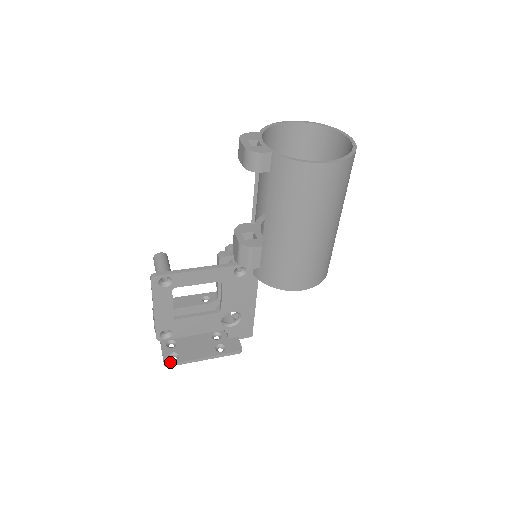
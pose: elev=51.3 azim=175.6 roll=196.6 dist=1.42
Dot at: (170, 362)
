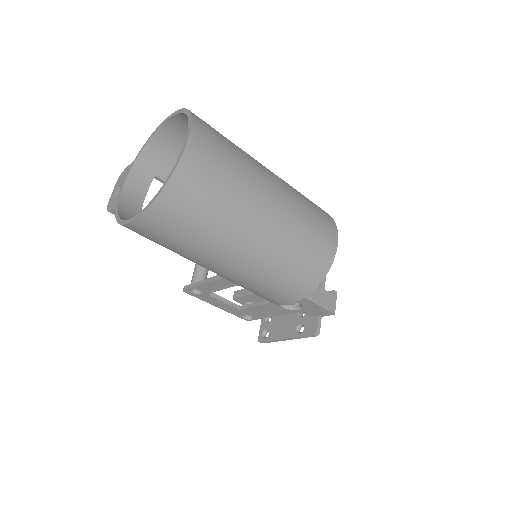
Dot at: (261, 340)
